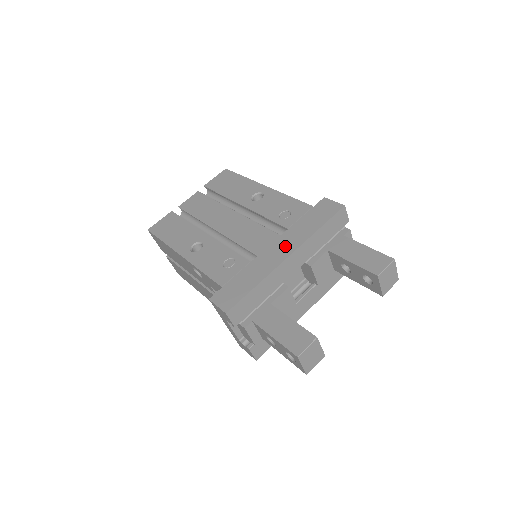
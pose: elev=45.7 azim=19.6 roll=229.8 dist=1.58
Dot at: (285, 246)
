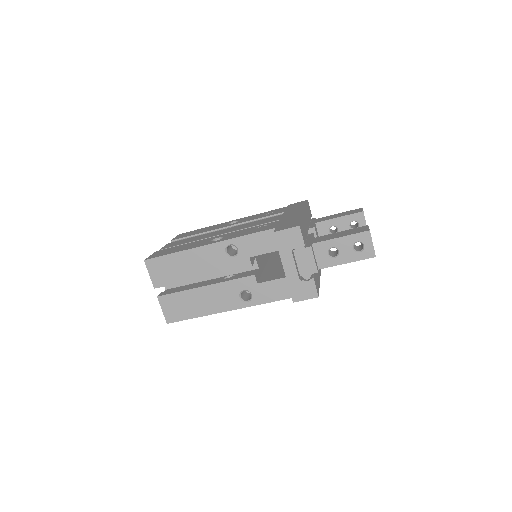
Dot at: (294, 212)
